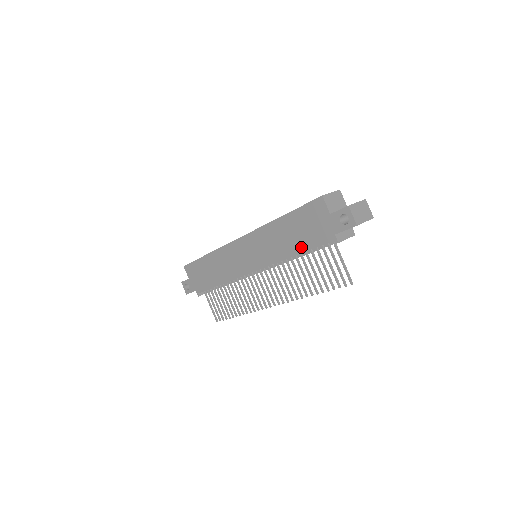
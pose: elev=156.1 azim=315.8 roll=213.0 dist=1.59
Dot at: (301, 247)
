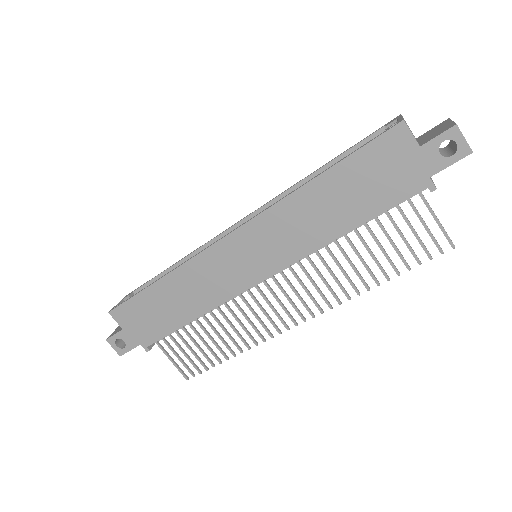
Dot at: (362, 215)
